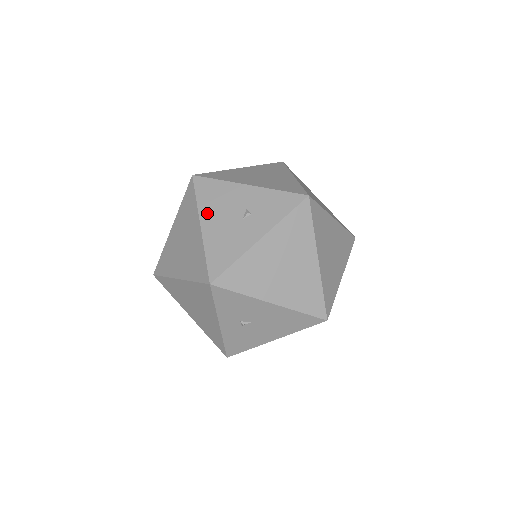
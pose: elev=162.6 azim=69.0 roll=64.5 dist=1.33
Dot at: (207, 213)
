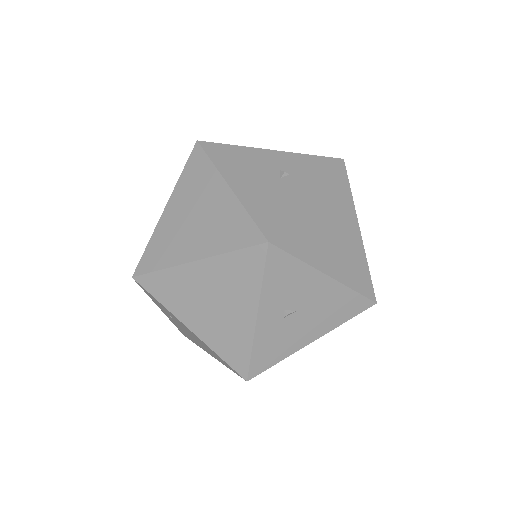
Dot at: (232, 174)
